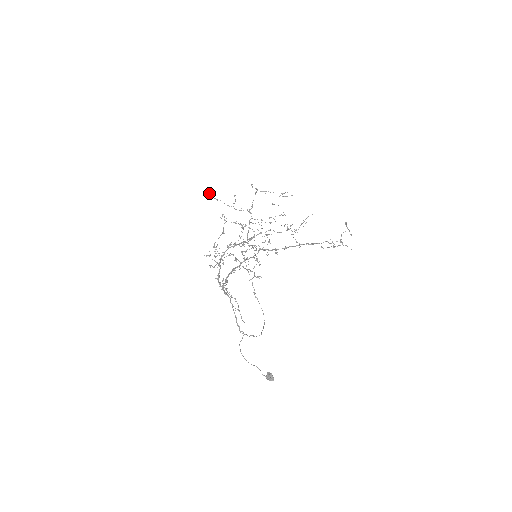
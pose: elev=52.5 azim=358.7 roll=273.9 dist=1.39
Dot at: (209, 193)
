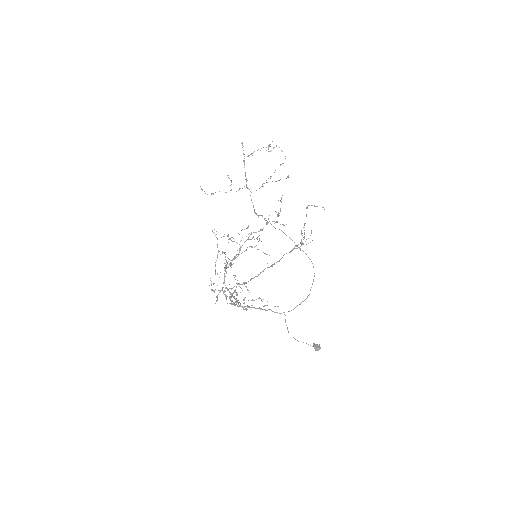
Dot at: occluded
